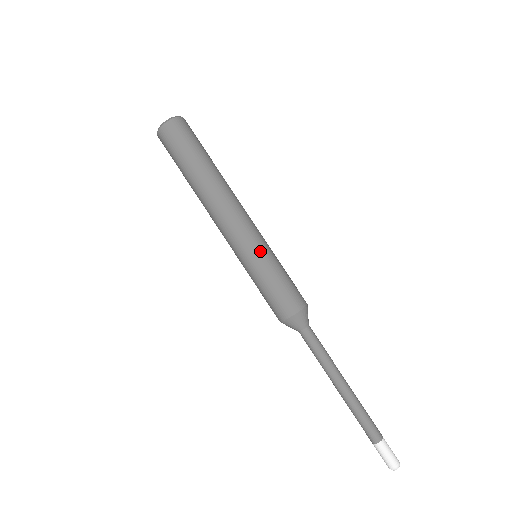
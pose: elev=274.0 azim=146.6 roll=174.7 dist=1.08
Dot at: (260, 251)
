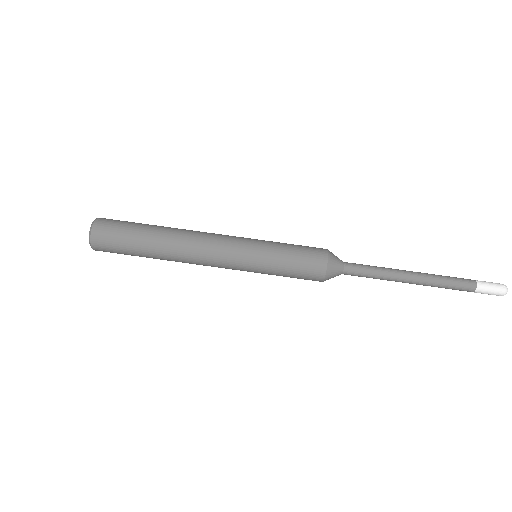
Dot at: (254, 259)
